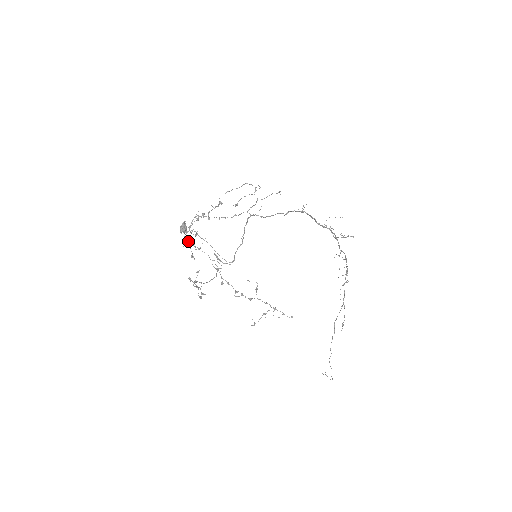
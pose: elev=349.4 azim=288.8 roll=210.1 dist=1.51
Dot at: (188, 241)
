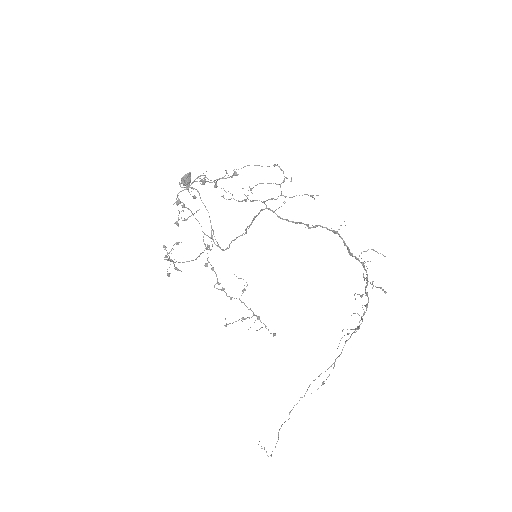
Dot at: (179, 202)
